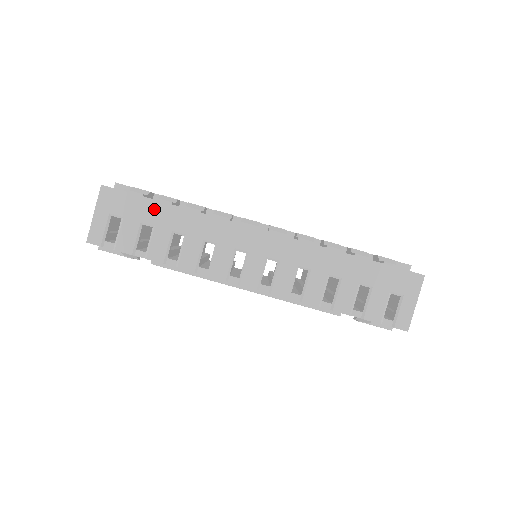
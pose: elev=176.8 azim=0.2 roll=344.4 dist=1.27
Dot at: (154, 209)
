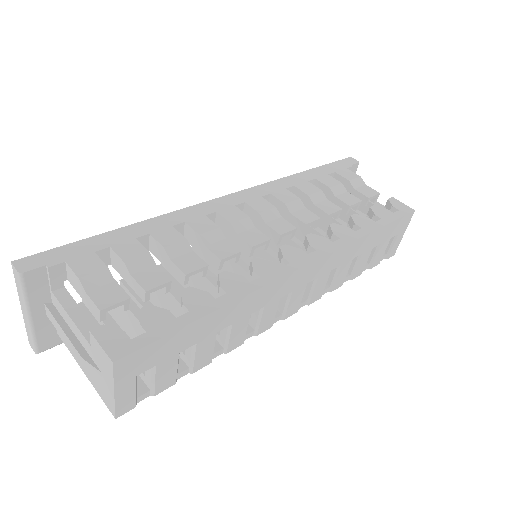
Dot at: (192, 331)
